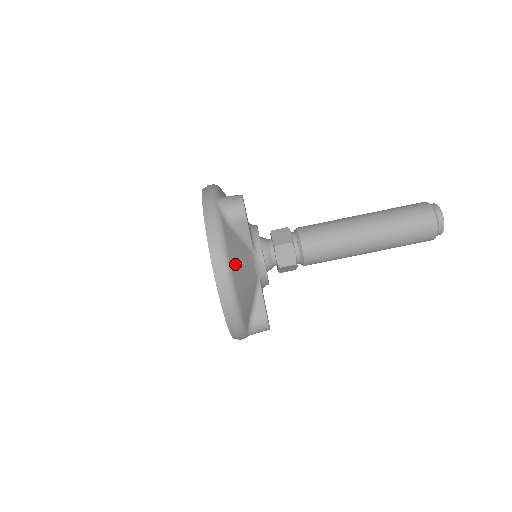
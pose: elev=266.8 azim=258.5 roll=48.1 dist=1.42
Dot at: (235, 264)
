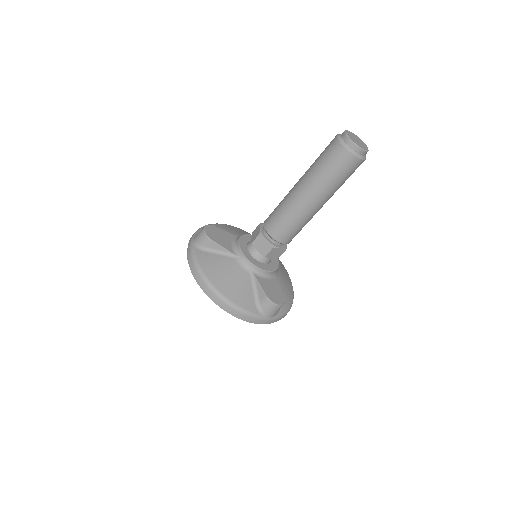
Dot at: (213, 275)
